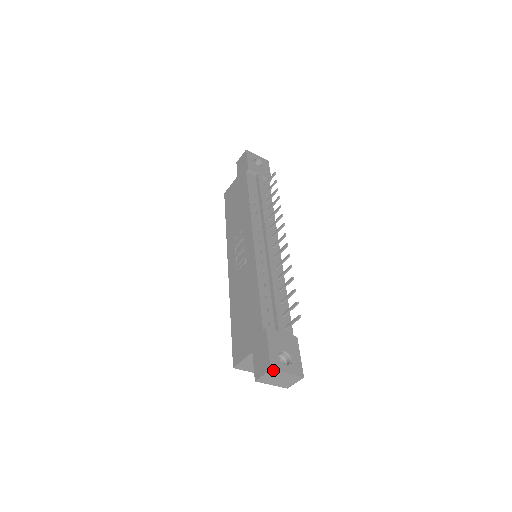
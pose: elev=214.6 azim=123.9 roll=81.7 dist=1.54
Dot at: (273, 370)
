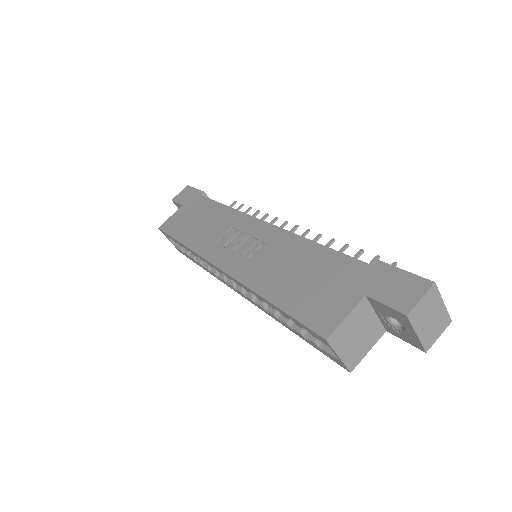
Dot at: (435, 286)
